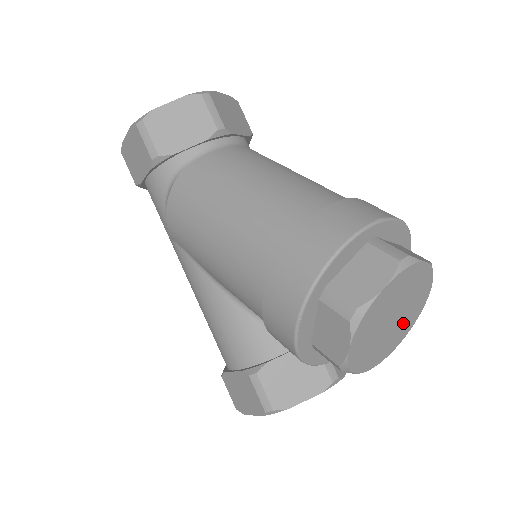
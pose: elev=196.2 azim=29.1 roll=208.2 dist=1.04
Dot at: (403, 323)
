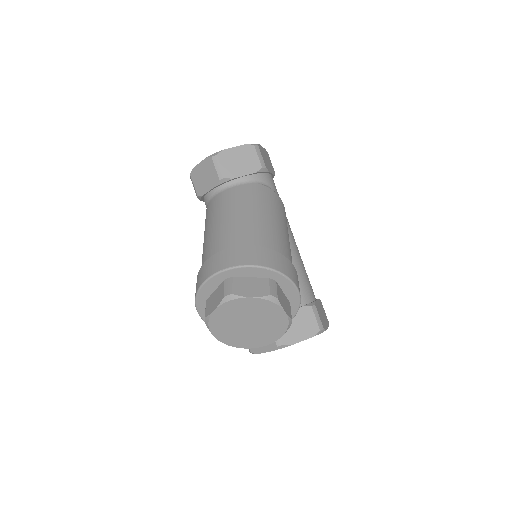
Dot at: (269, 326)
